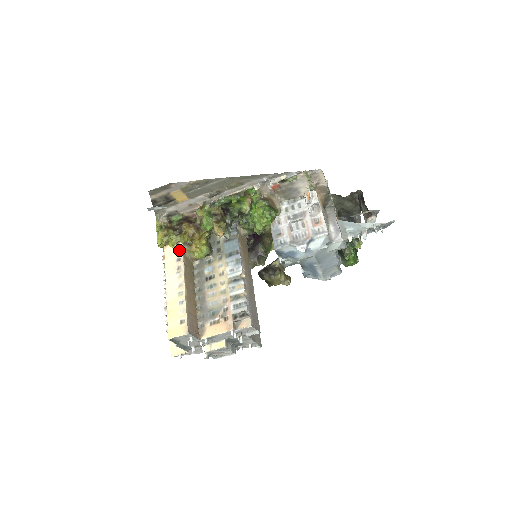
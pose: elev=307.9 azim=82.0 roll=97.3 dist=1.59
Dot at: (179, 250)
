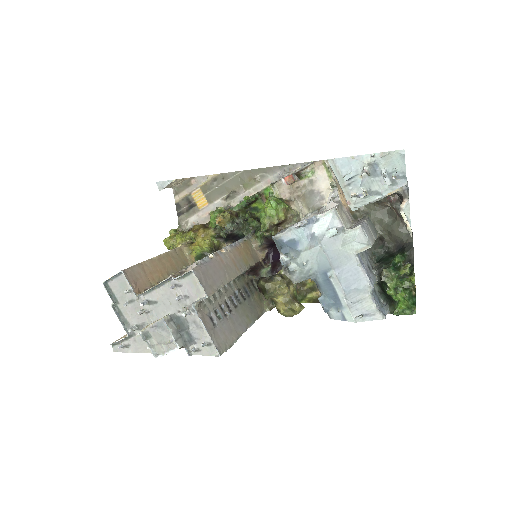
Dot at: occluded
